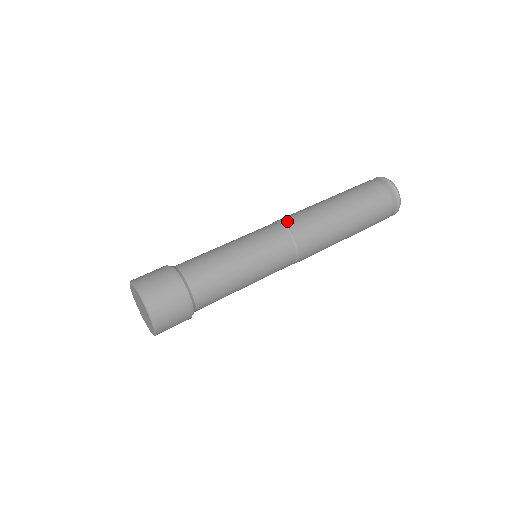
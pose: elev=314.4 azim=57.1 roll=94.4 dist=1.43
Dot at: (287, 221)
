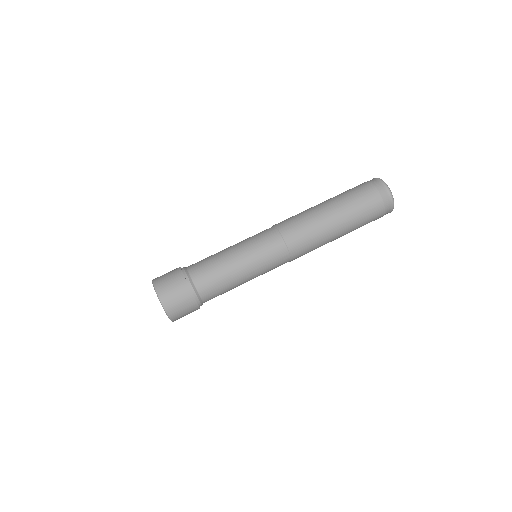
Dot at: (293, 248)
